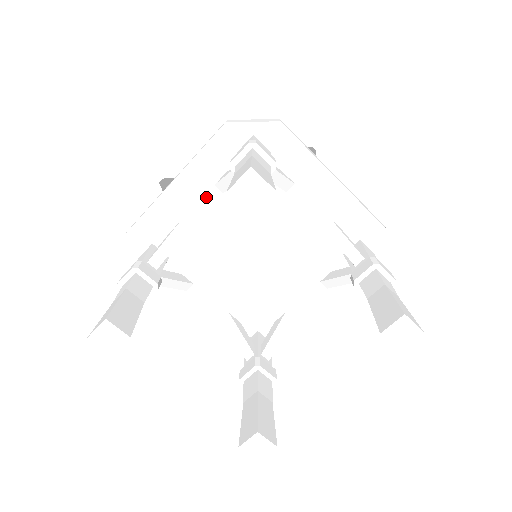
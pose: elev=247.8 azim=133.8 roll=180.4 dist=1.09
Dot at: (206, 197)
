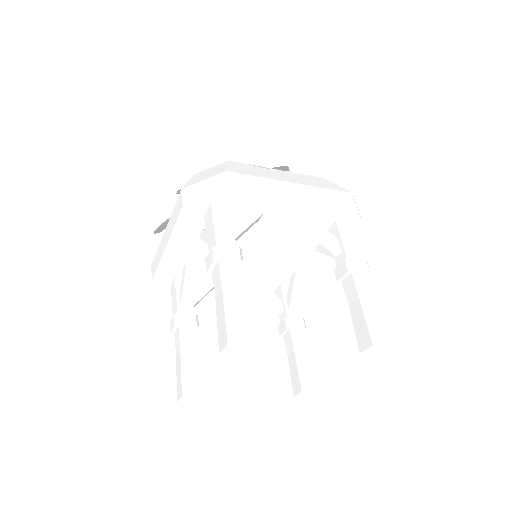
Dot at: (197, 245)
